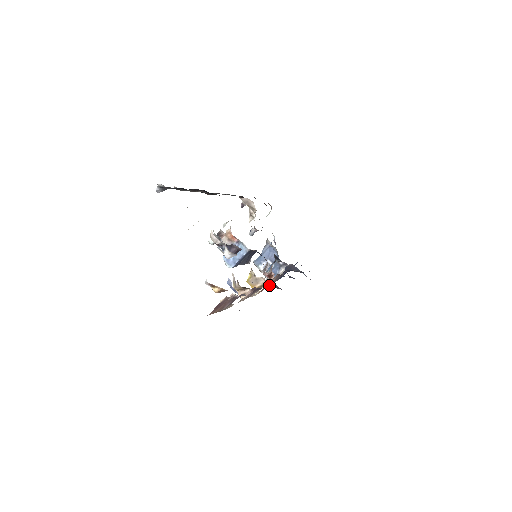
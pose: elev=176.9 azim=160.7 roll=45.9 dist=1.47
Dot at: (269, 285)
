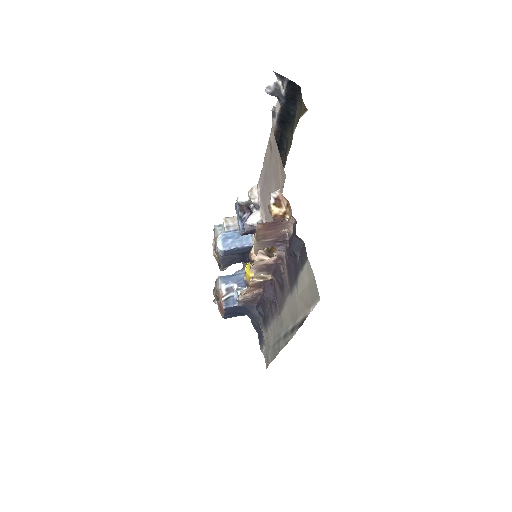
Dot at: (243, 297)
